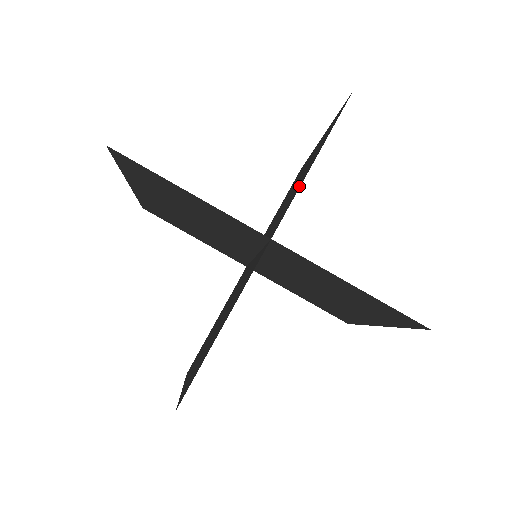
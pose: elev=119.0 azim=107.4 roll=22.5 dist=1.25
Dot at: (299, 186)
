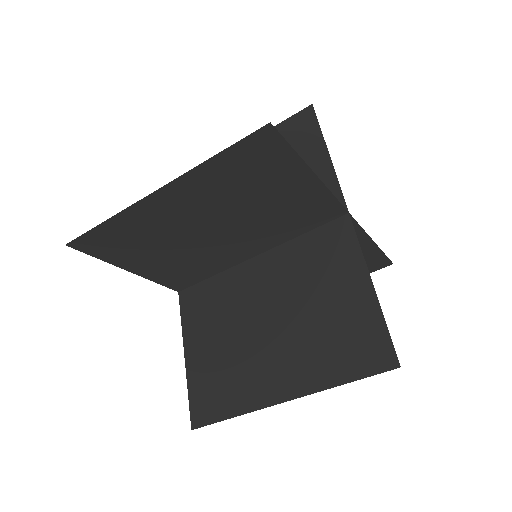
Dot at: (324, 174)
